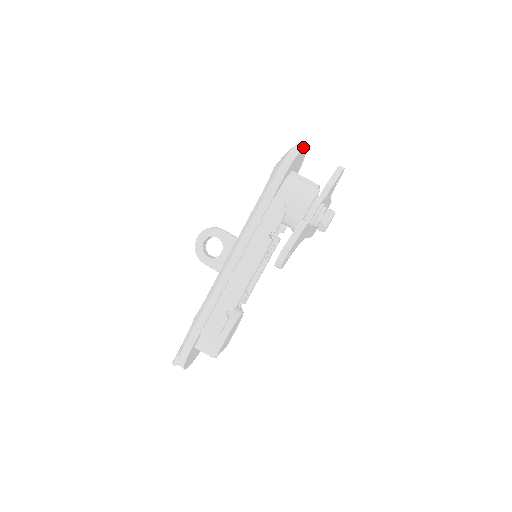
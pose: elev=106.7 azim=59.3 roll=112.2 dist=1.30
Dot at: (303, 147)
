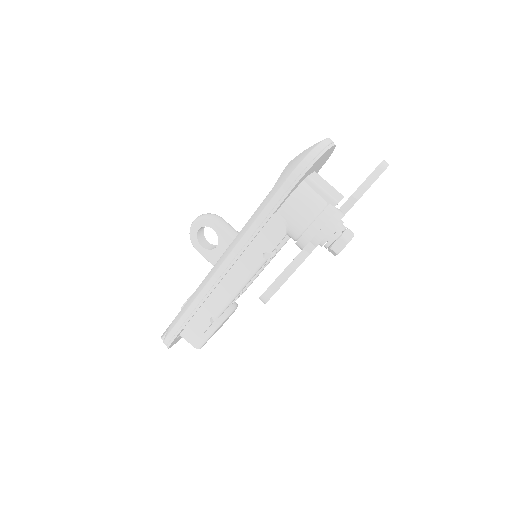
Dot at: (325, 151)
